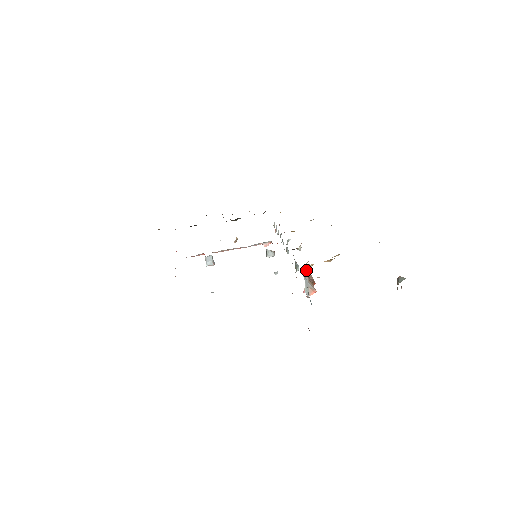
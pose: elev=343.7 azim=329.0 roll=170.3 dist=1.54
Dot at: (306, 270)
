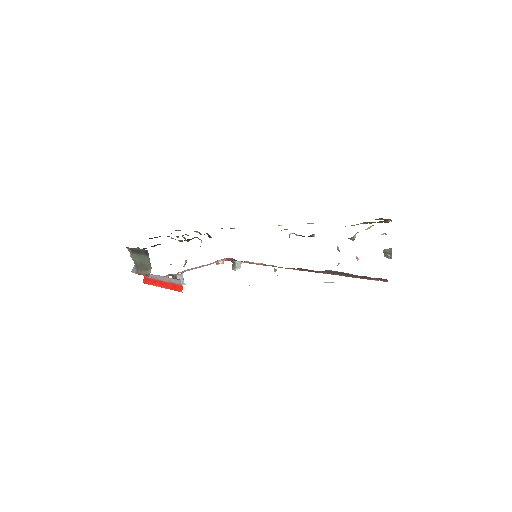
Dot at: (337, 246)
